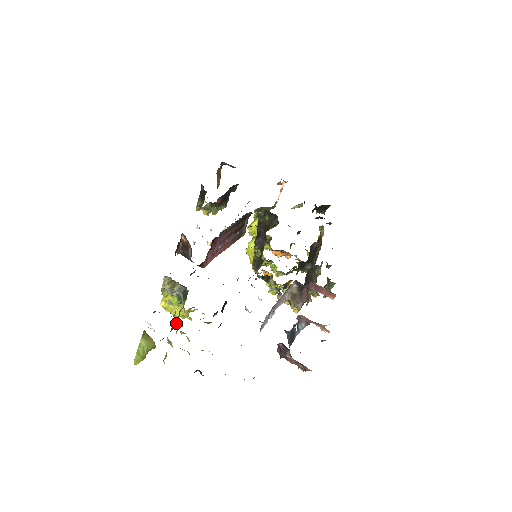
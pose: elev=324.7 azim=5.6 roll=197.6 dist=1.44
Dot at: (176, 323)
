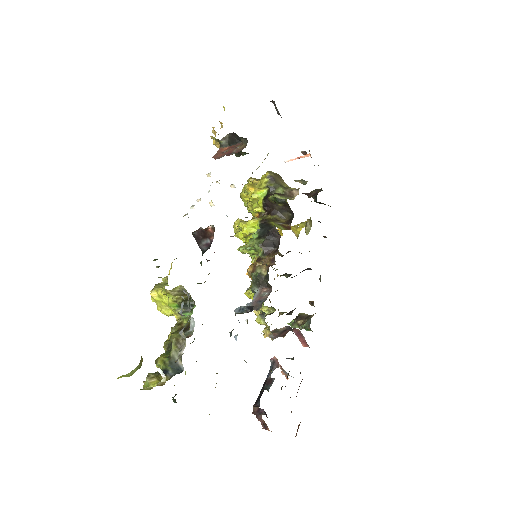
Dot at: occluded
